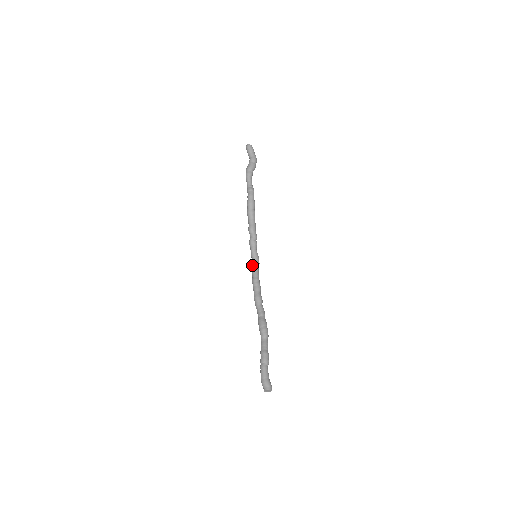
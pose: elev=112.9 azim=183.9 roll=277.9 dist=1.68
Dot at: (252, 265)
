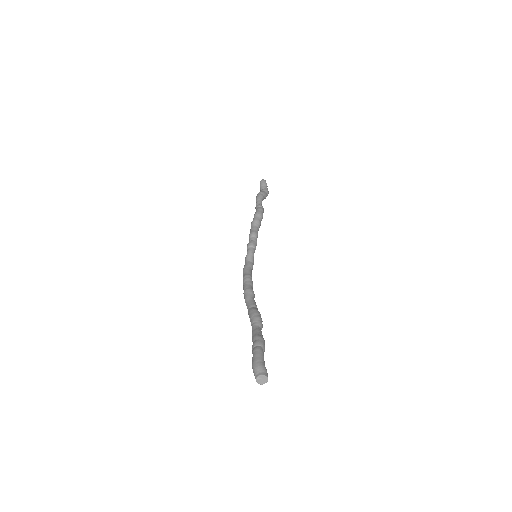
Dot at: (246, 264)
